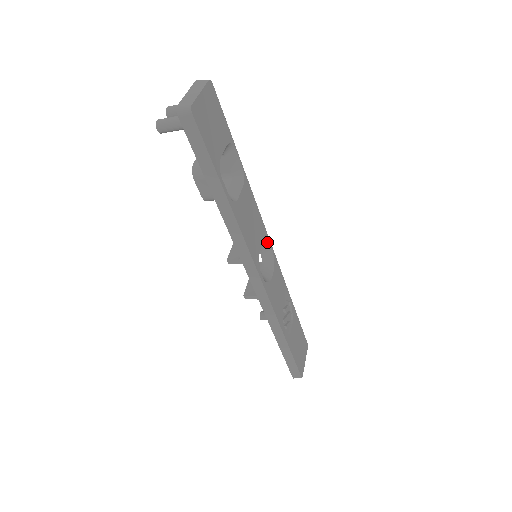
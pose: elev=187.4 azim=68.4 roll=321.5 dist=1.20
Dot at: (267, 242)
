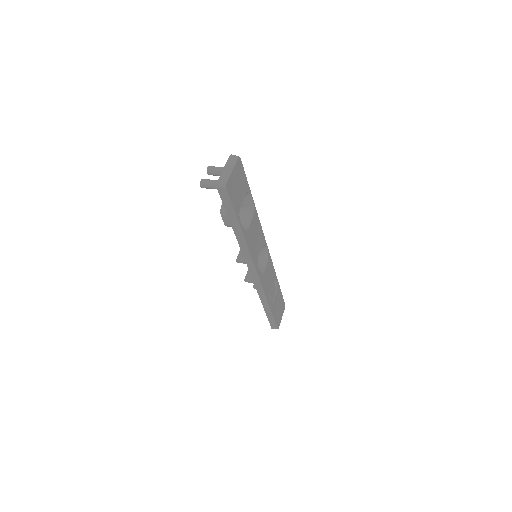
Dot at: (265, 246)
